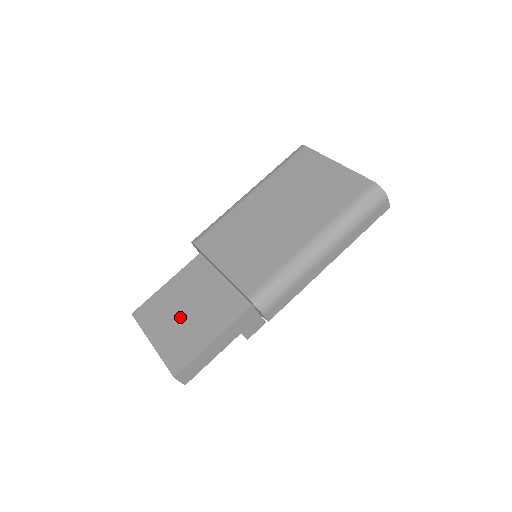
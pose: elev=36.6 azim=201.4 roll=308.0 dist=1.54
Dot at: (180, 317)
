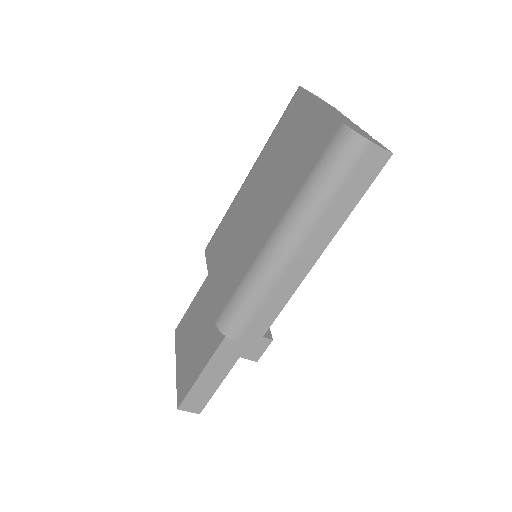
Dot at: (193, 337)
